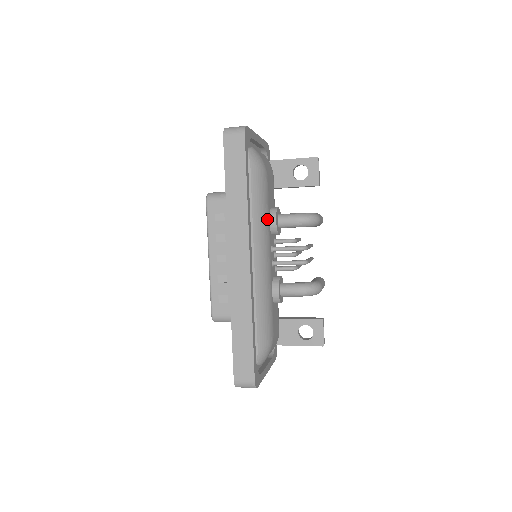
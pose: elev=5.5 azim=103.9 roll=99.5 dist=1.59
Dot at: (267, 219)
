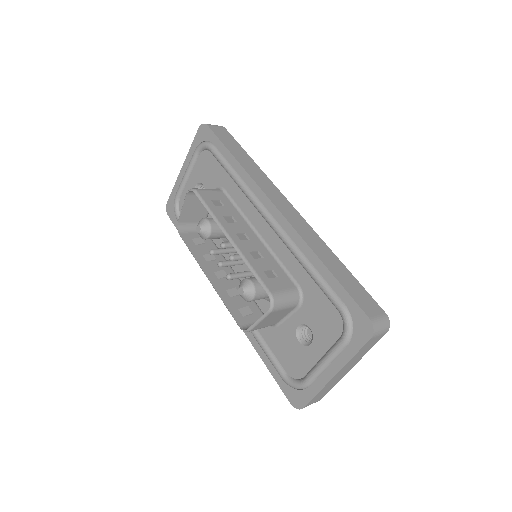
Dot at: occluded
